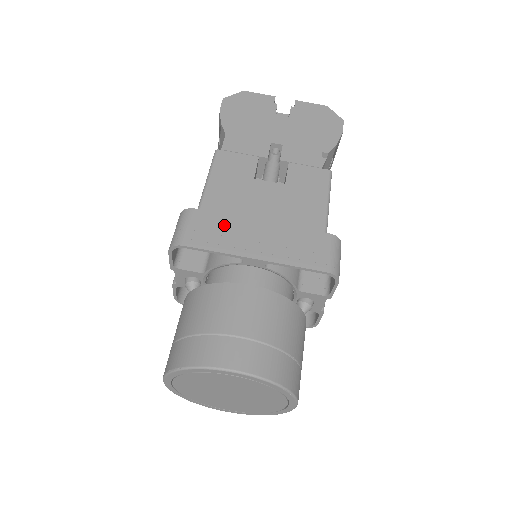
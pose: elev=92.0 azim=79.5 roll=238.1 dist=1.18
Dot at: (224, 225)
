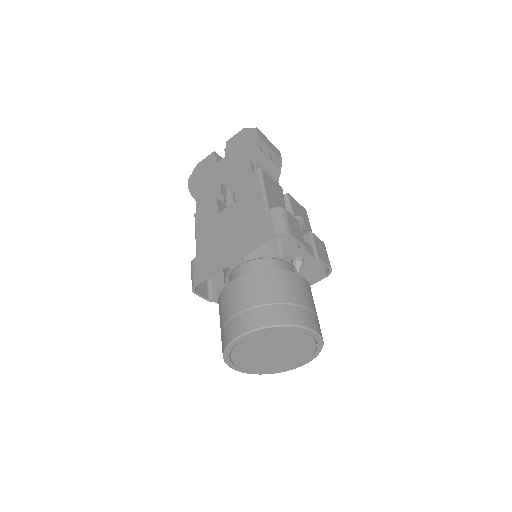
Dot at: (211, 255)
